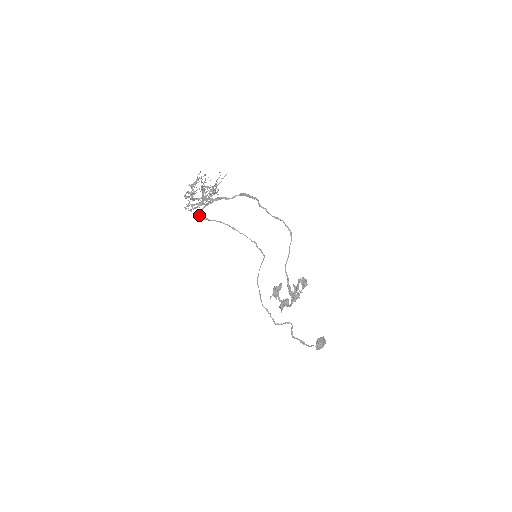
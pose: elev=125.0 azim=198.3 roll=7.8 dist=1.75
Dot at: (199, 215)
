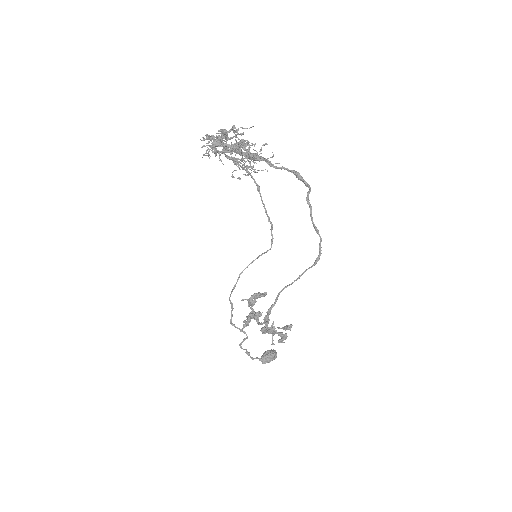
Dot at: occluded
